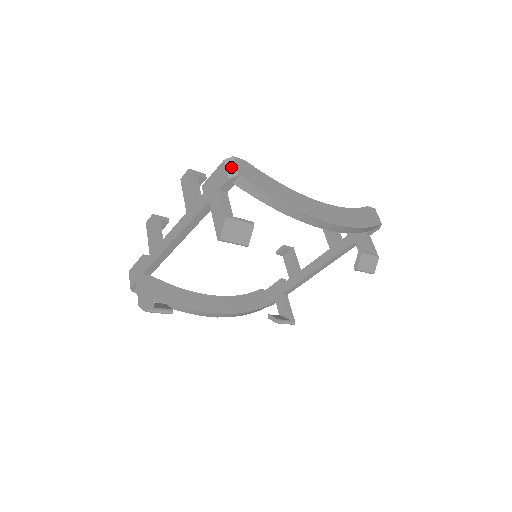
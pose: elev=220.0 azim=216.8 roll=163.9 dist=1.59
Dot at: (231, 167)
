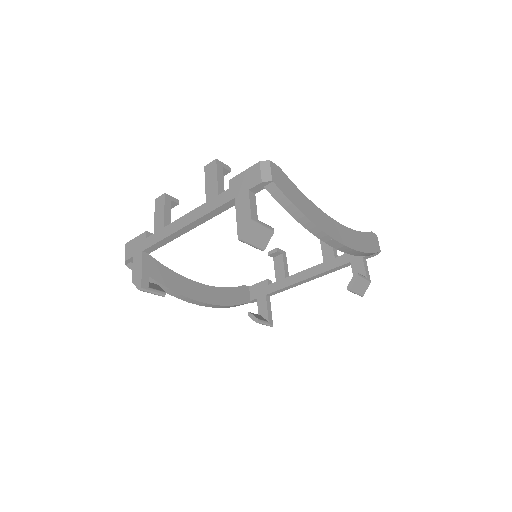
Dot at: (266, 171)
